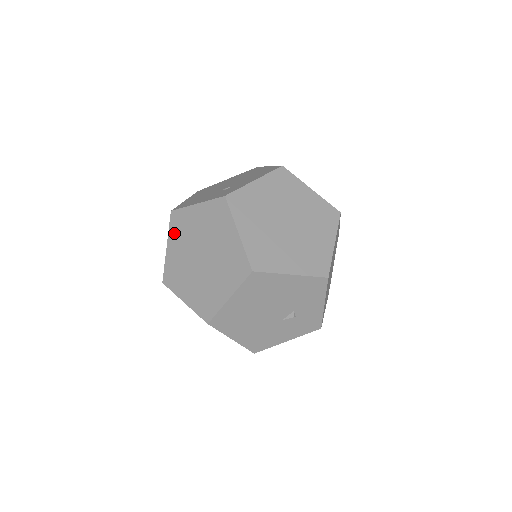
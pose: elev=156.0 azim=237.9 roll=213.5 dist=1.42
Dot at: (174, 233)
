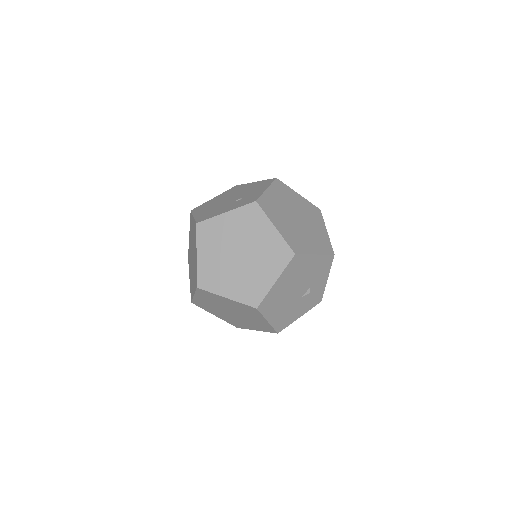
Dot at: (204, 241)
